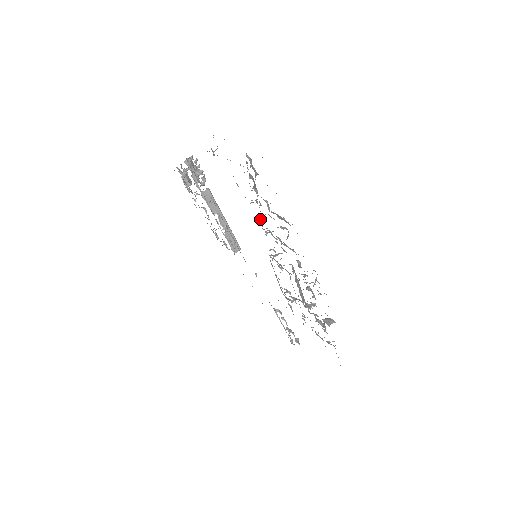
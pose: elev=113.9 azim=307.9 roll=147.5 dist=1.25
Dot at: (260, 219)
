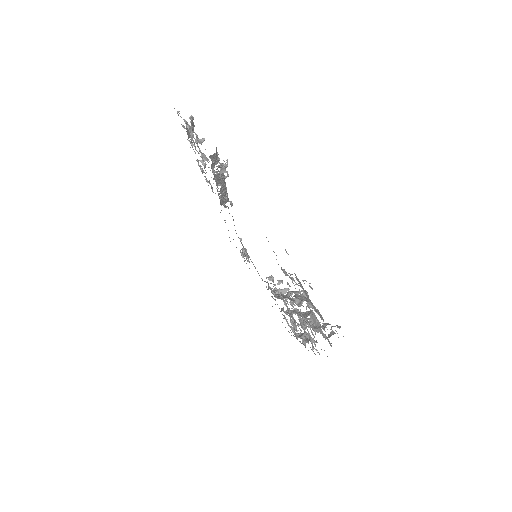
Dot at: occluded
